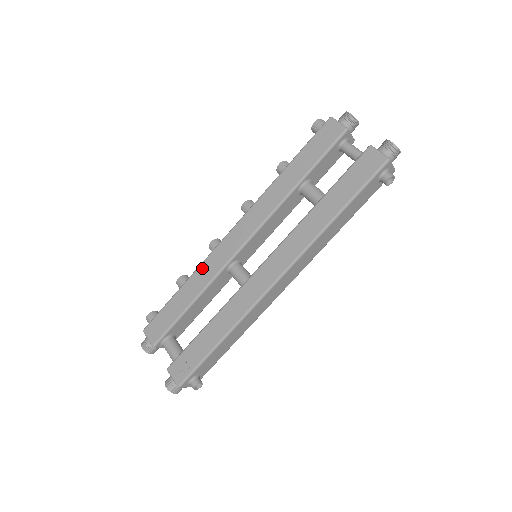
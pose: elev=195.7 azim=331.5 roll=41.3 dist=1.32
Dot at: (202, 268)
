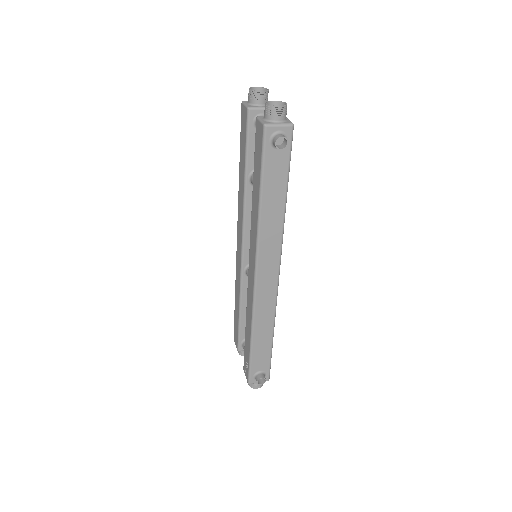
Dot at: (236, 278)
